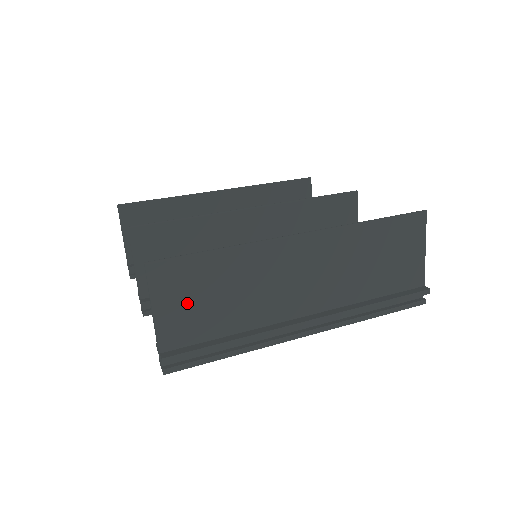
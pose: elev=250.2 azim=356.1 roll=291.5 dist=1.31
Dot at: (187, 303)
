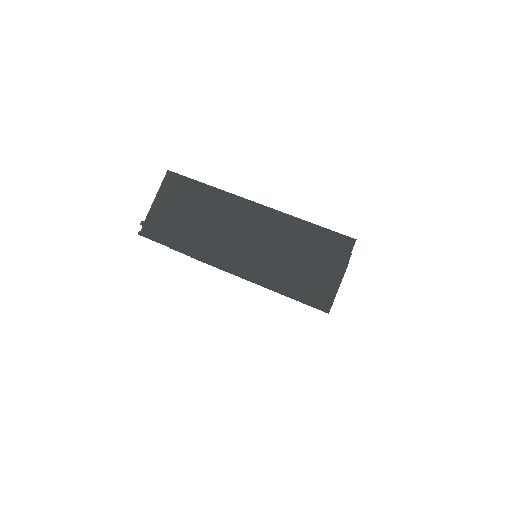
Dot at: (174, 203)
